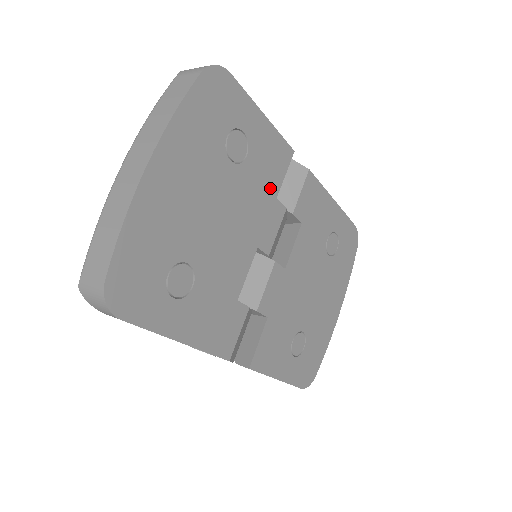
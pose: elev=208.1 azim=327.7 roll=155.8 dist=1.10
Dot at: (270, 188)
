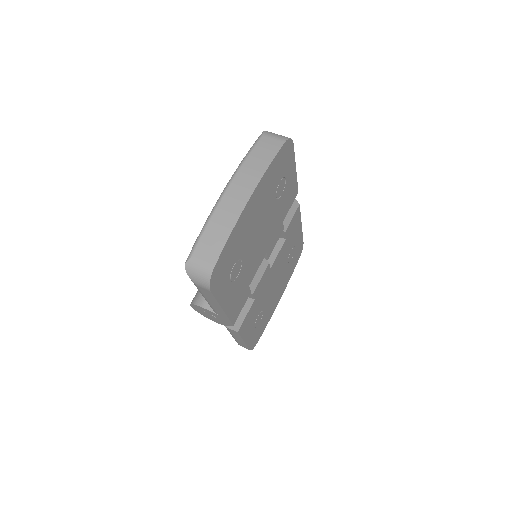
Dot at: (283, 215)
